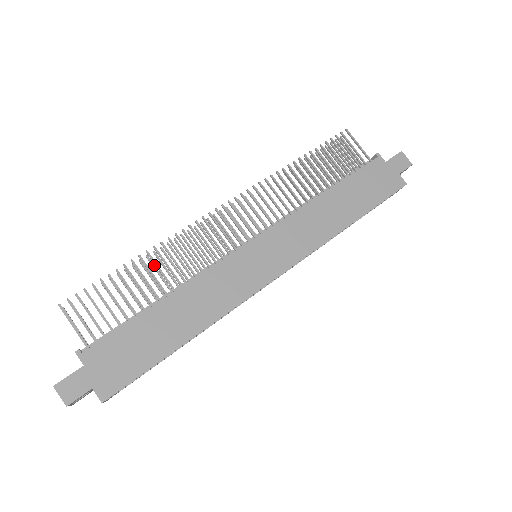
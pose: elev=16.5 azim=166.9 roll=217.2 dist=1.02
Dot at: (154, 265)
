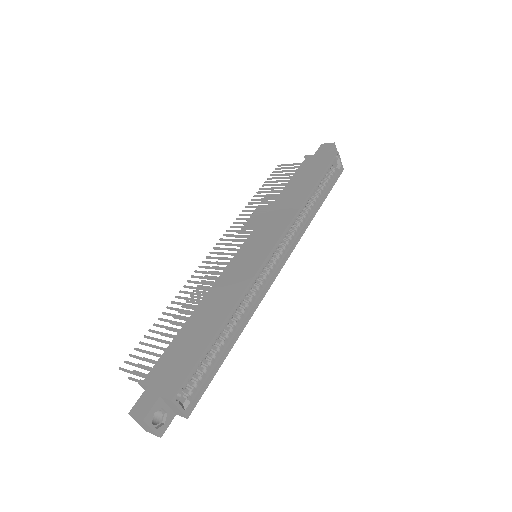
Dot at: (185, 312)
